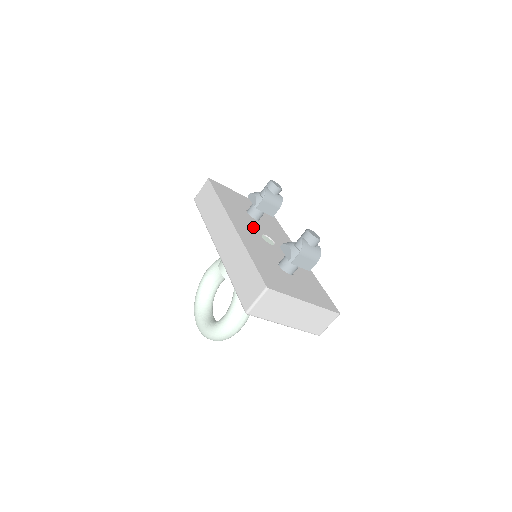
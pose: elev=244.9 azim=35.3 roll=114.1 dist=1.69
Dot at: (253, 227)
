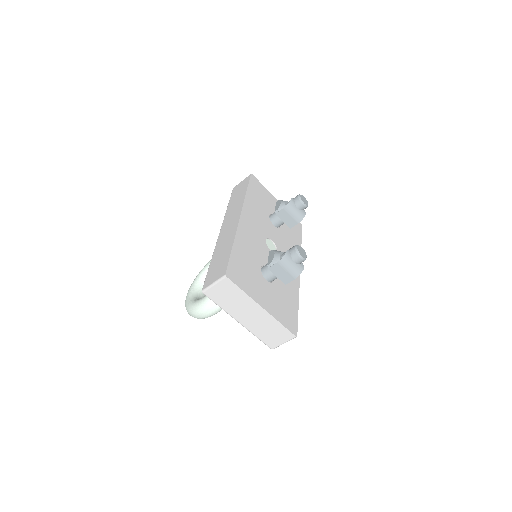
Dot at: (263, 229)
